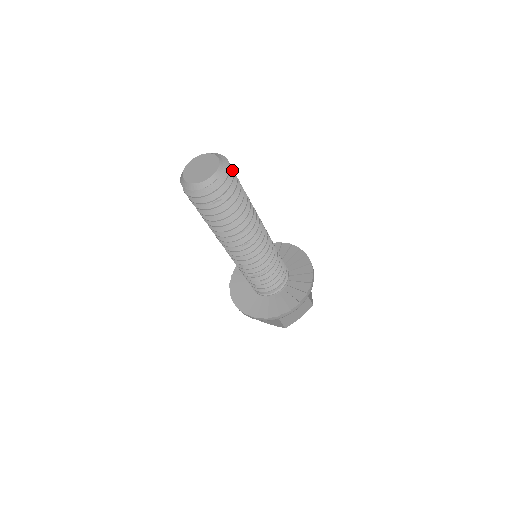
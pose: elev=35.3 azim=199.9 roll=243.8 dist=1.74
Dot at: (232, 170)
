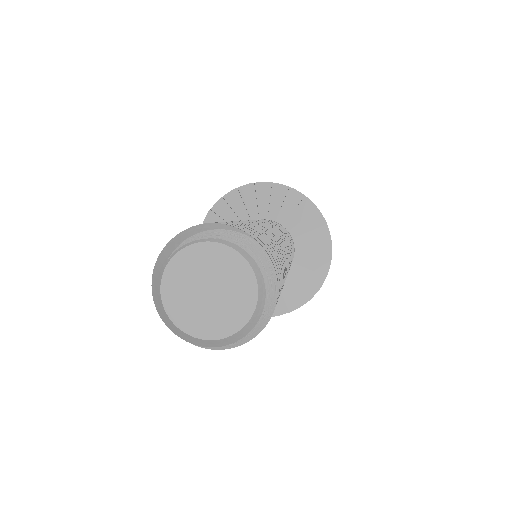
Dot at: occluded
